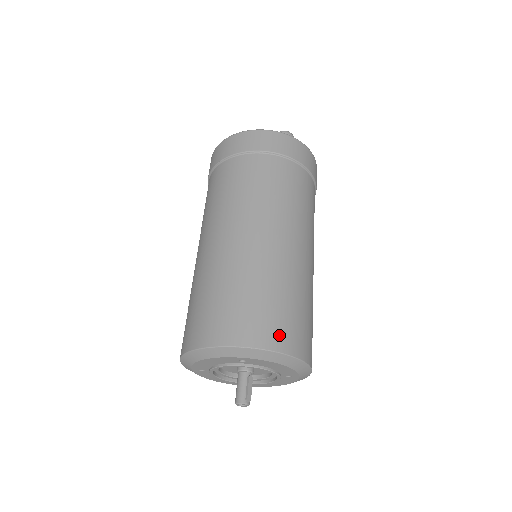
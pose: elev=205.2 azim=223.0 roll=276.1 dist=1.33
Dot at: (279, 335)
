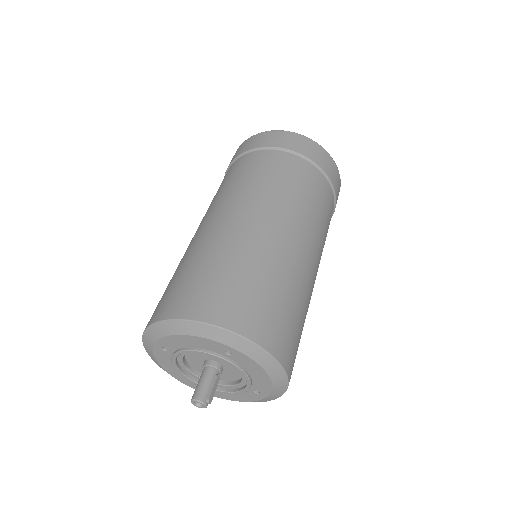
Dot at: (279, 340)
